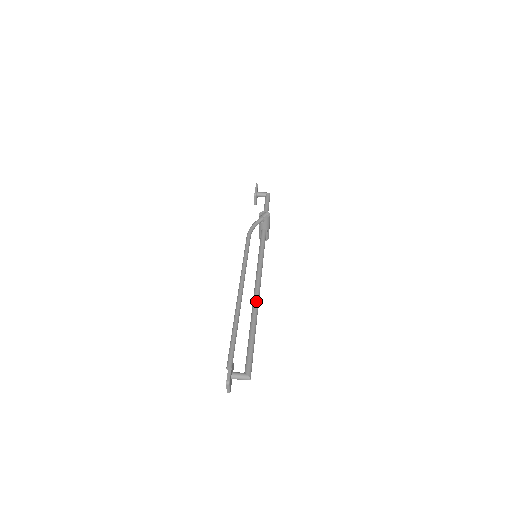
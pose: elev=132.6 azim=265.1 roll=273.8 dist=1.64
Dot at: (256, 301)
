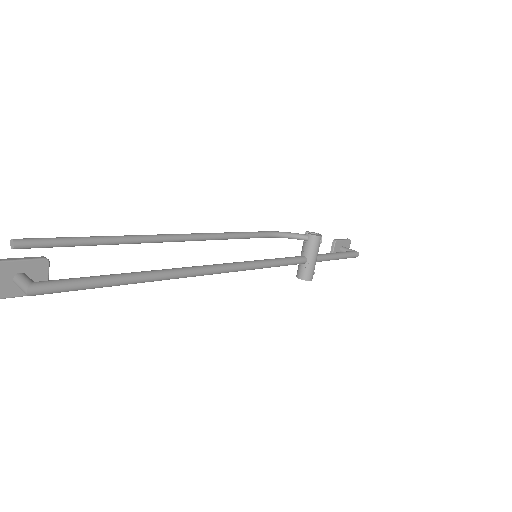
Dot at: (186, 267)
